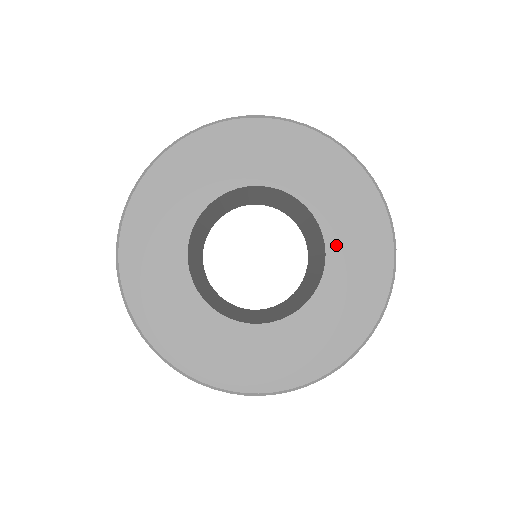
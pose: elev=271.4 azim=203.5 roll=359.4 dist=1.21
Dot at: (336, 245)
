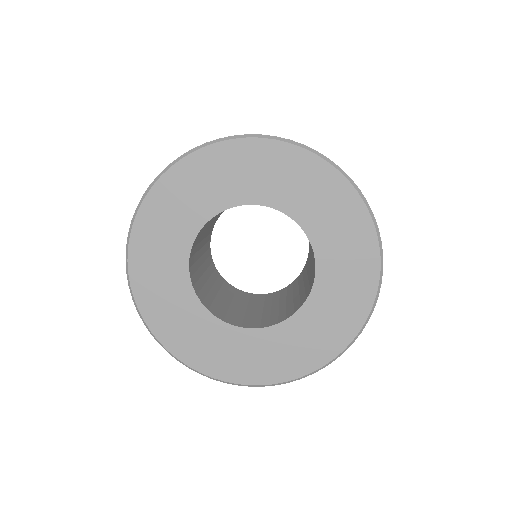
Dot at: (317, 233)
